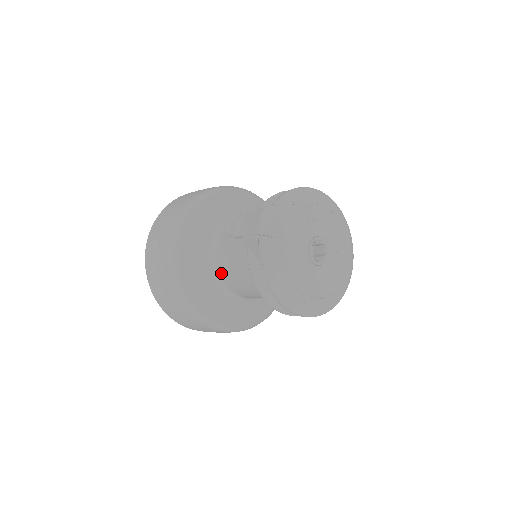
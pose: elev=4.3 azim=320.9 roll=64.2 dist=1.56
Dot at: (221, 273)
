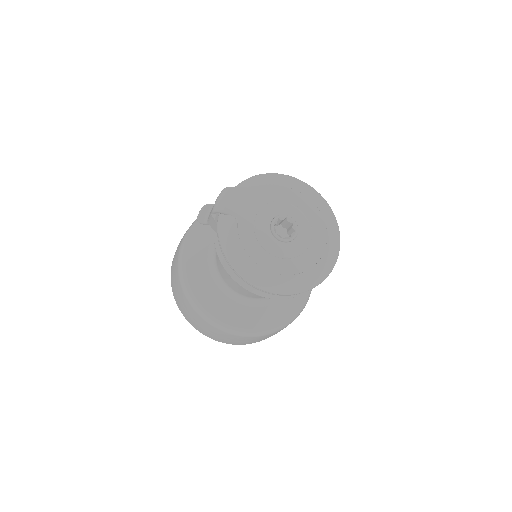
Dot at: (219, 272)
